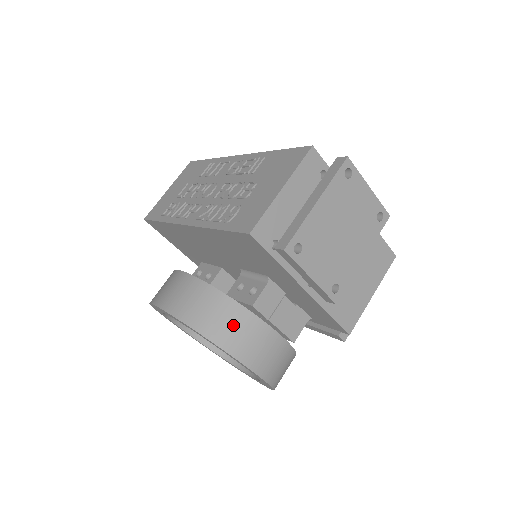
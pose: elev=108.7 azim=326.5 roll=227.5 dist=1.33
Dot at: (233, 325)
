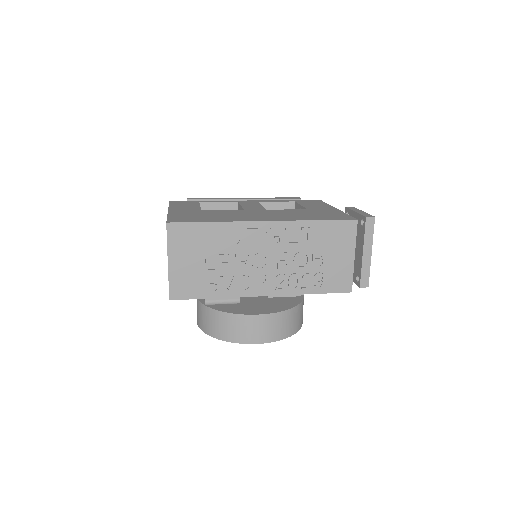
Dot at: (301, 314)
